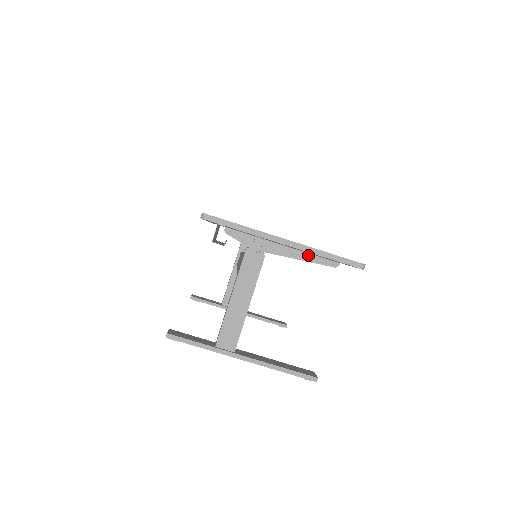
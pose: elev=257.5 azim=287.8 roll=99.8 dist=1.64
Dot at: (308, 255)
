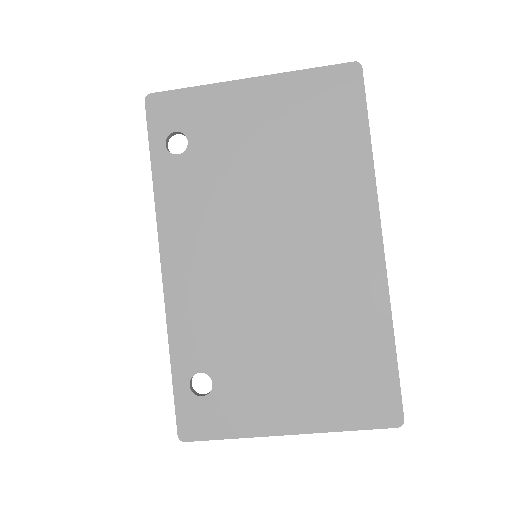
Dot at: occluded
